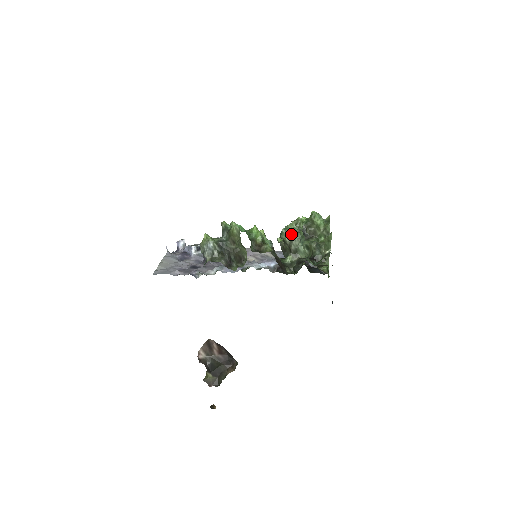
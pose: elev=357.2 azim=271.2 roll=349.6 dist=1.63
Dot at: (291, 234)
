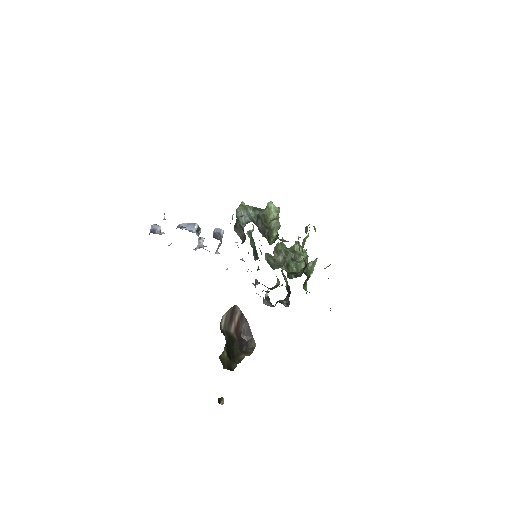
Dot at: (285, 249)
